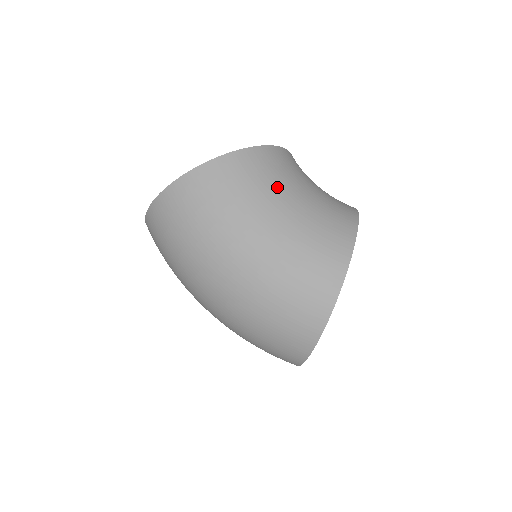
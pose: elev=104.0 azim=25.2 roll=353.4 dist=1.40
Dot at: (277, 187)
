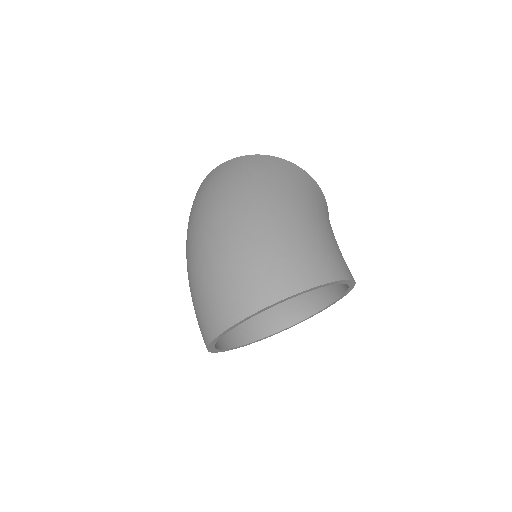
Dot at: (328, 218)
